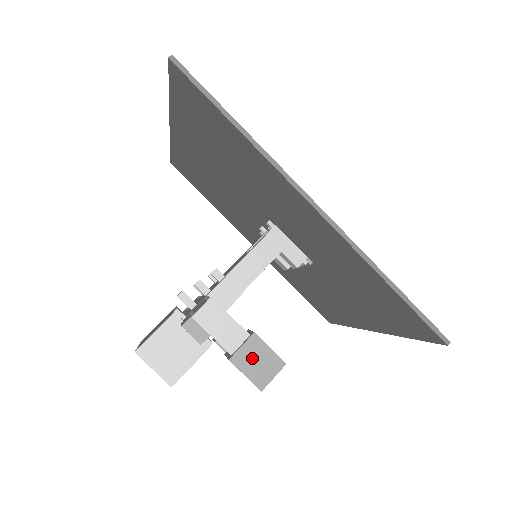
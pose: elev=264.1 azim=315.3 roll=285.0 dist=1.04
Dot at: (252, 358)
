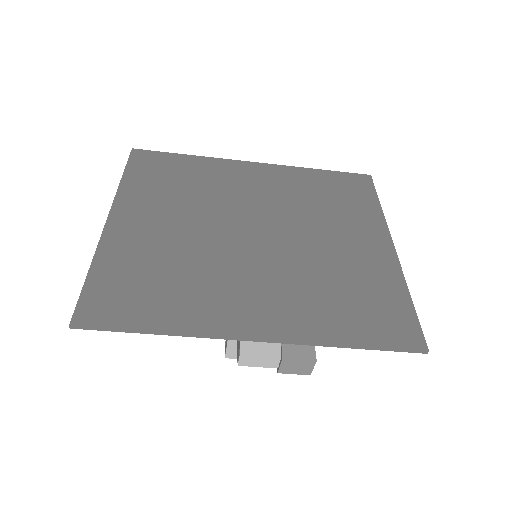
Dot at: (291, 367)
